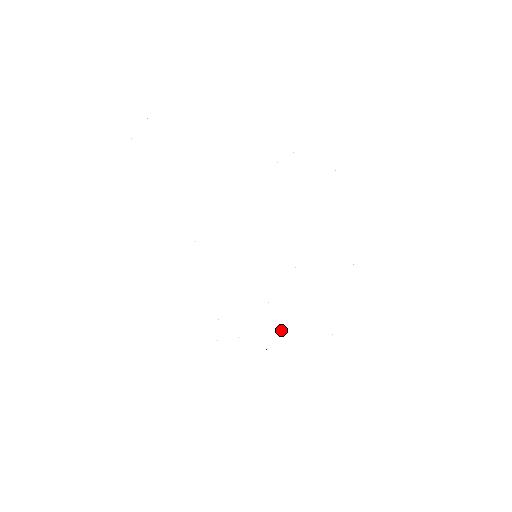
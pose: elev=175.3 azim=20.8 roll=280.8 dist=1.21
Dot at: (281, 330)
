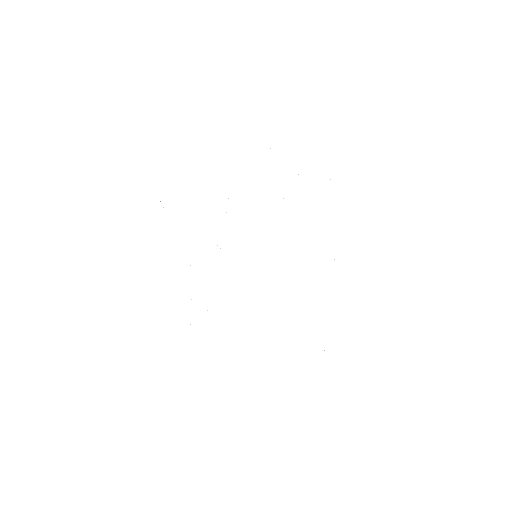
Dot at: occluded
